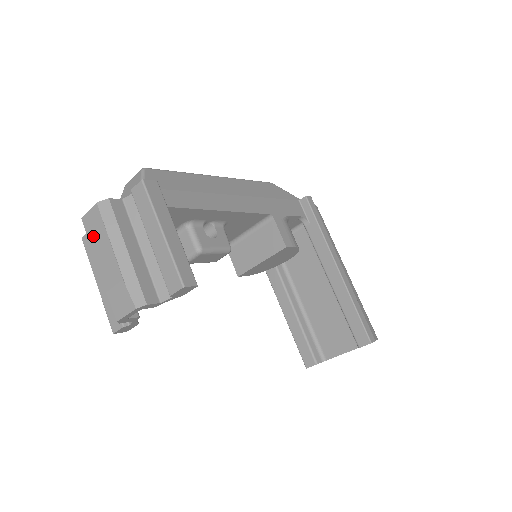
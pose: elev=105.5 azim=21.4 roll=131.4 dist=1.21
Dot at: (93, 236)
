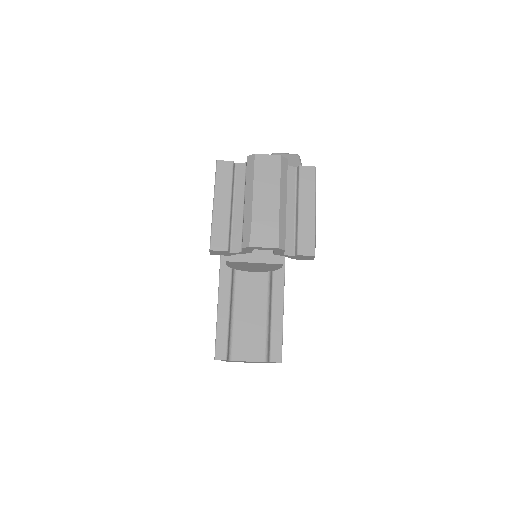
Dot at: (262, 174)
